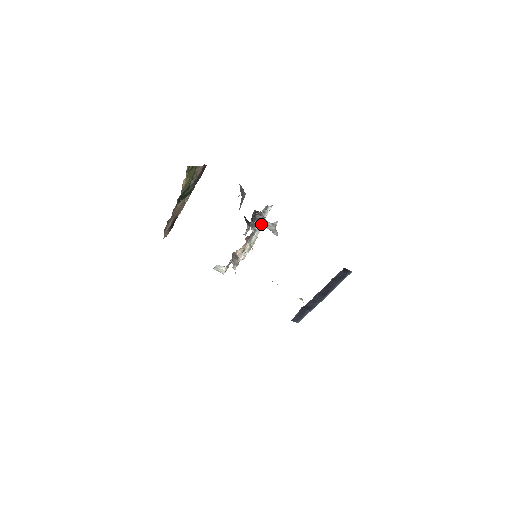
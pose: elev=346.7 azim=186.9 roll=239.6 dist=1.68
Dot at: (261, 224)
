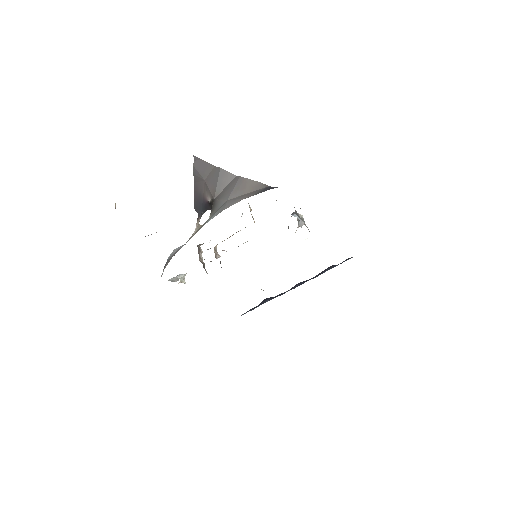
Dot at: (251, 214)
